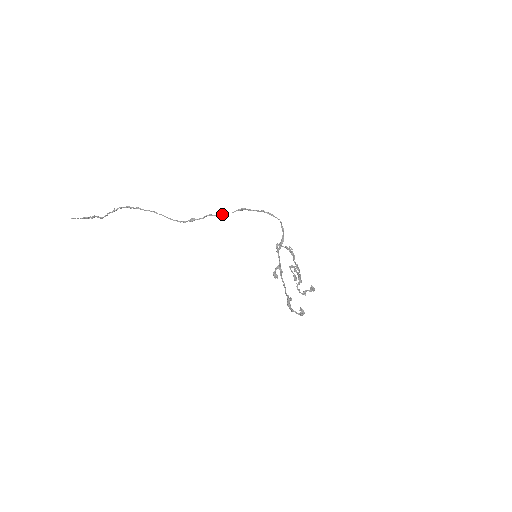
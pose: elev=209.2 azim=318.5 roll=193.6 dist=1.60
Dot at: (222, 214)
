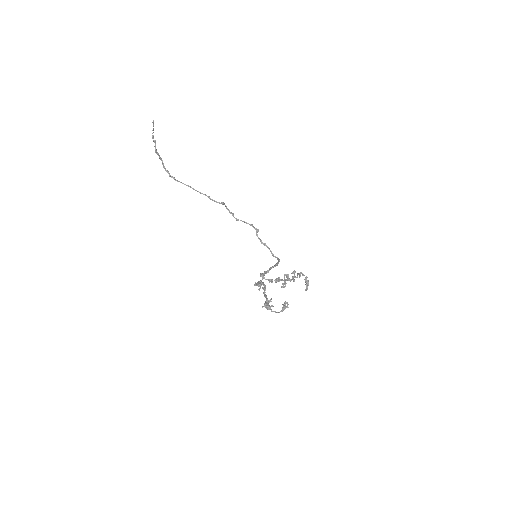
Dot at: occluded
